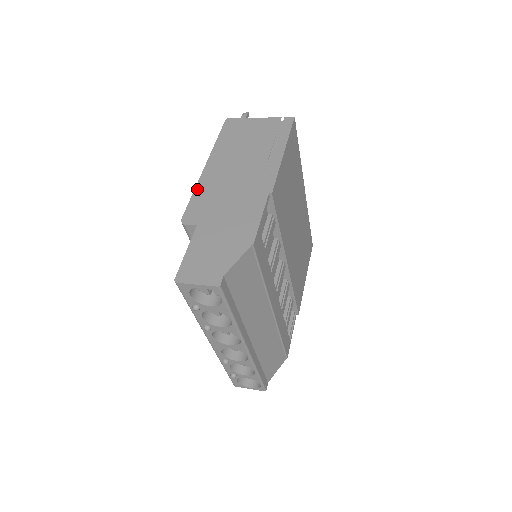
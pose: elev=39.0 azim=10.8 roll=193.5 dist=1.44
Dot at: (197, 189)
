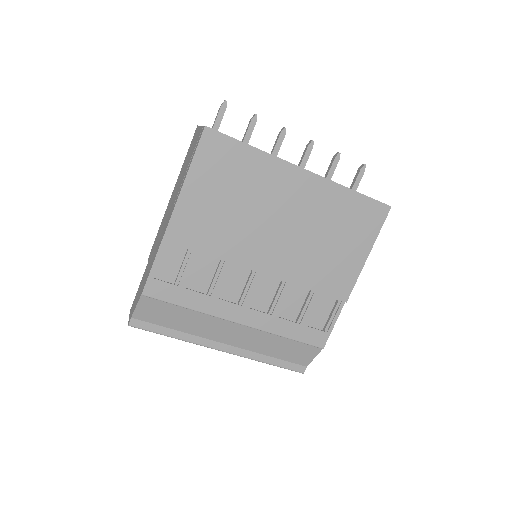
Dot at: (162, 221)
